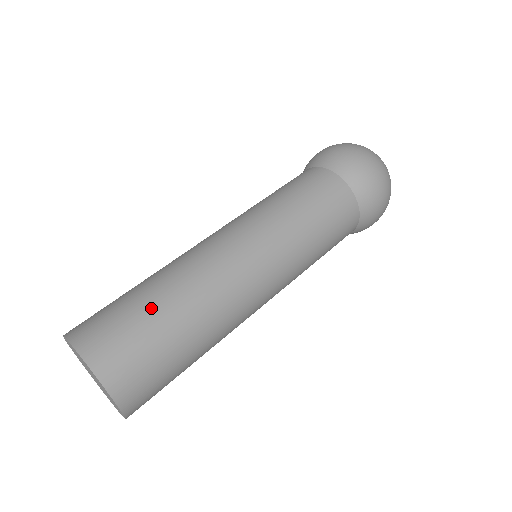
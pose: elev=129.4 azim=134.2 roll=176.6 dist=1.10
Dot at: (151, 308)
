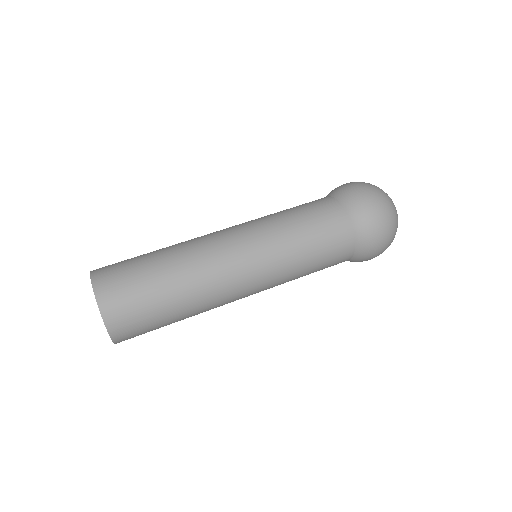
Dot at: (156, 281)
